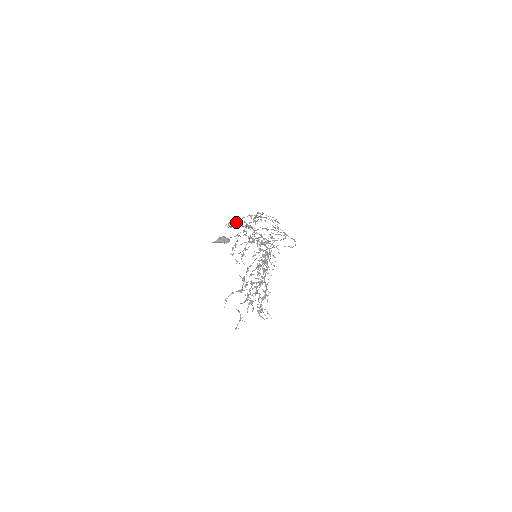
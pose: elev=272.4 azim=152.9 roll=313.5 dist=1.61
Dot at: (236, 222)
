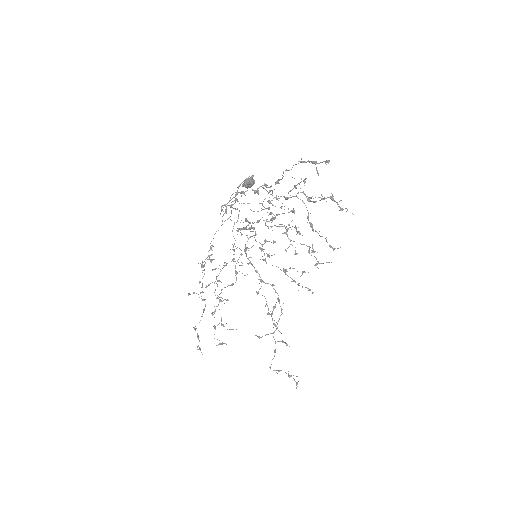
Dot at: (190, 294)
